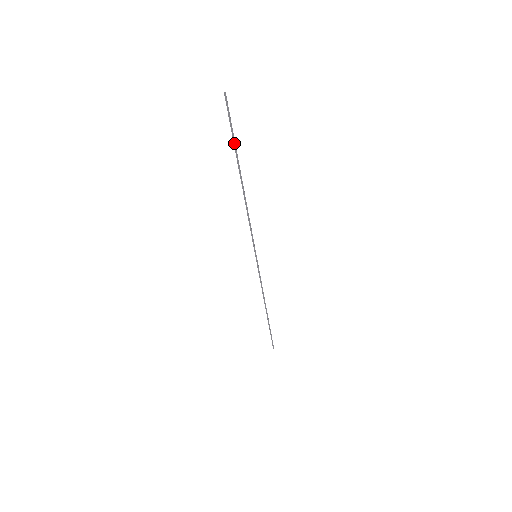
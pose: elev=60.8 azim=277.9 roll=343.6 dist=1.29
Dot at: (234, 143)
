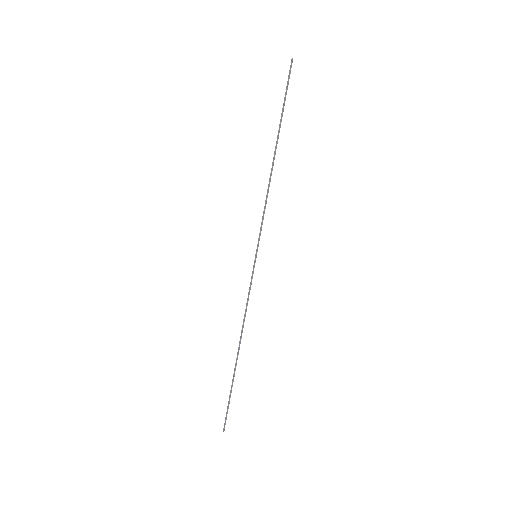
Dot at: (283, 109)
